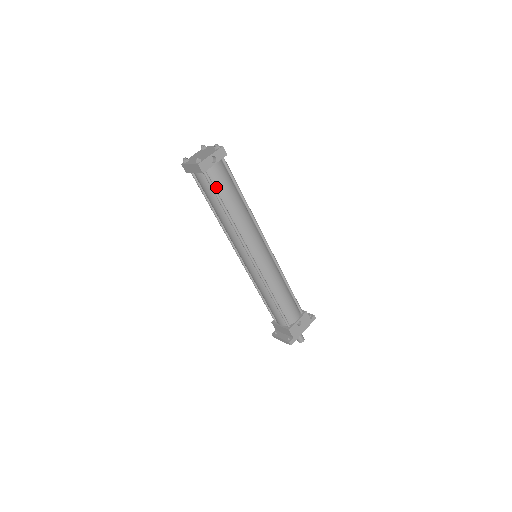
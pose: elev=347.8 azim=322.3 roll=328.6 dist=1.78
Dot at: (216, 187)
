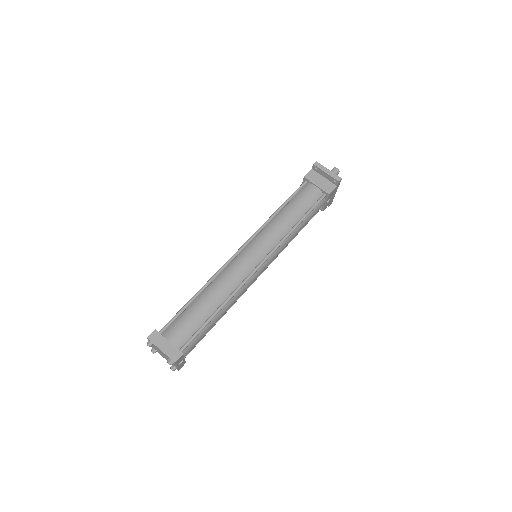
Dot at: occluded
